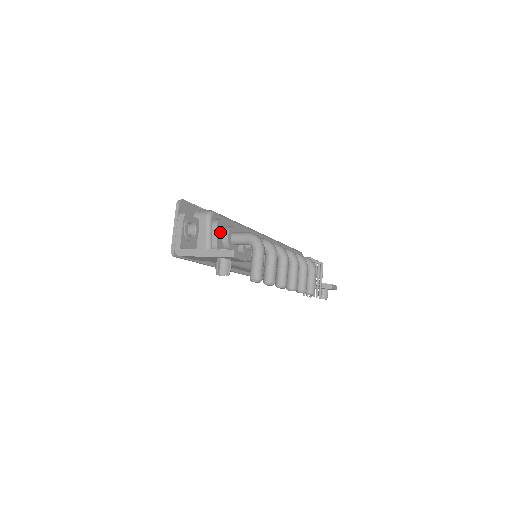
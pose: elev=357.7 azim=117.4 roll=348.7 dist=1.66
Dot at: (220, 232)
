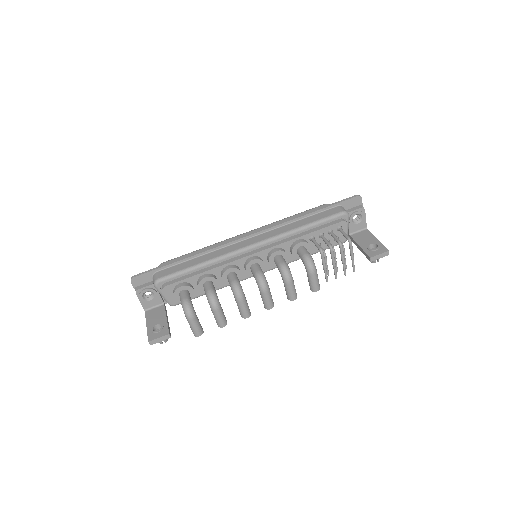
Dot at: (170, 293)
